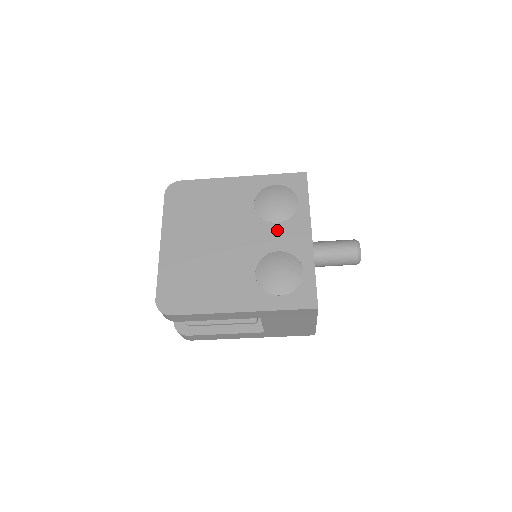
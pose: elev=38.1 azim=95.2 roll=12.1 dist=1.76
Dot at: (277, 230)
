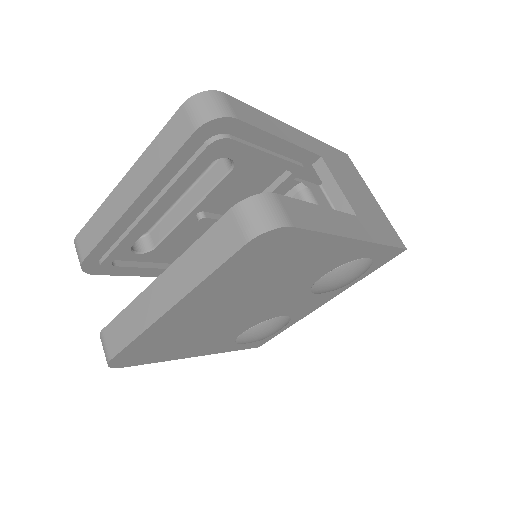
Dot at: (308, 300)
